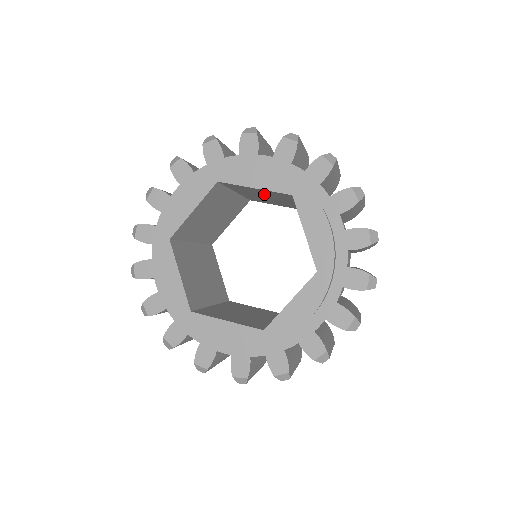
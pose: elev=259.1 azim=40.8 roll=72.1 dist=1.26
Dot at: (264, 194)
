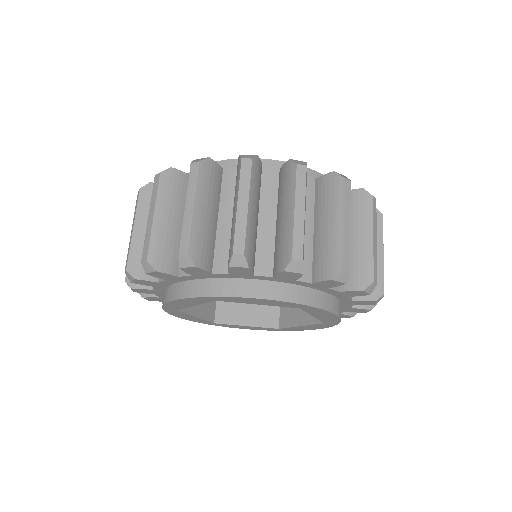
Dot at: occluded
